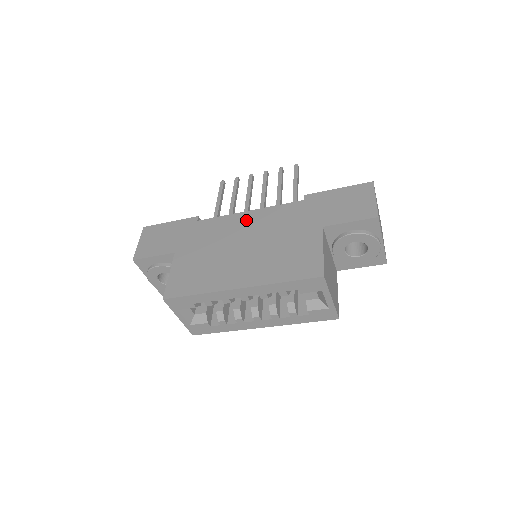
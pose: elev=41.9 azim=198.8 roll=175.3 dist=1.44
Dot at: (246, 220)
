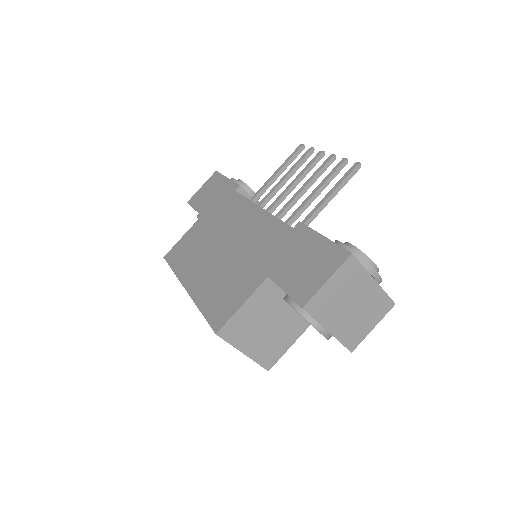
Dot at: (249, 217)
